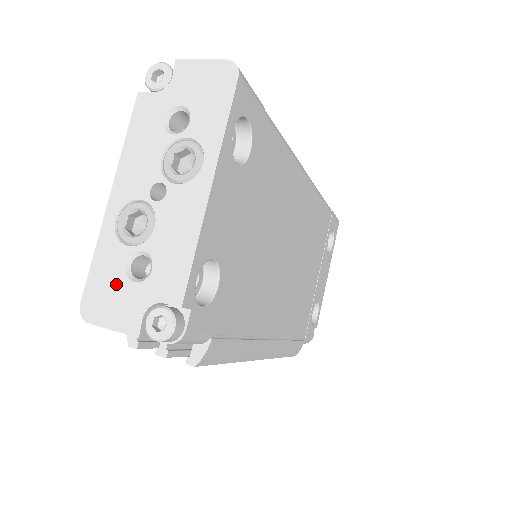
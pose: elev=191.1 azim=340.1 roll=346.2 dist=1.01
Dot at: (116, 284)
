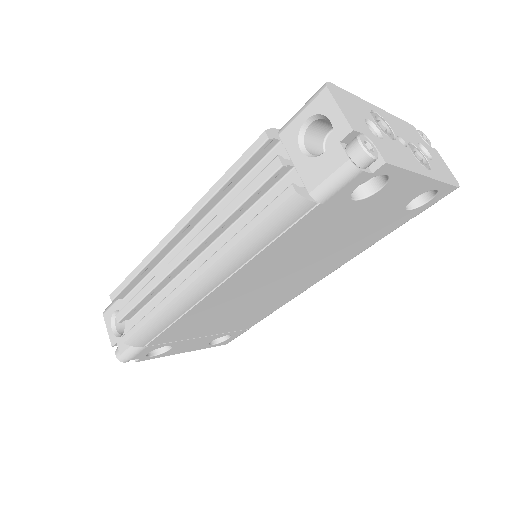
Dot at: (357, 111)
